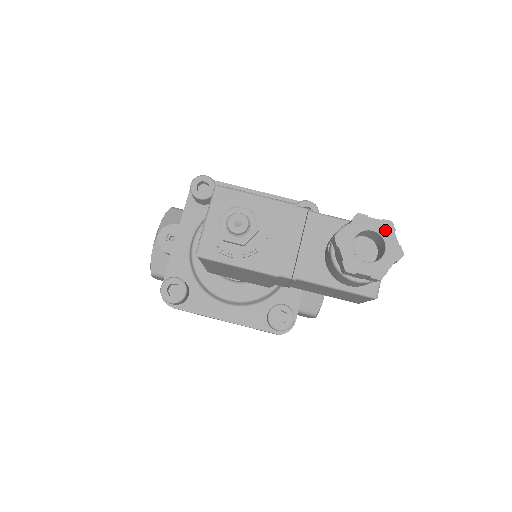
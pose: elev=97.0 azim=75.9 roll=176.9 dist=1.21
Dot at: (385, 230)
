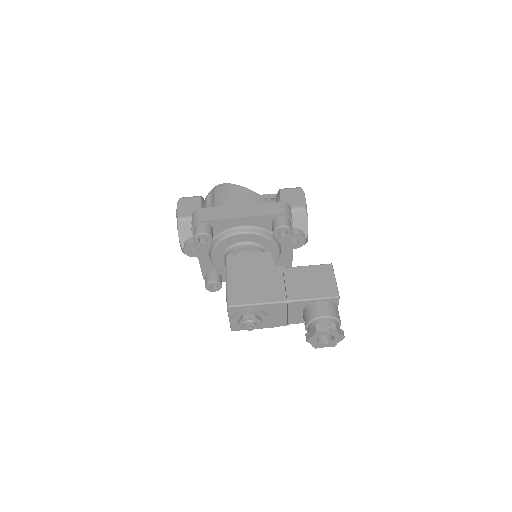
Dot at: (333, 333)
